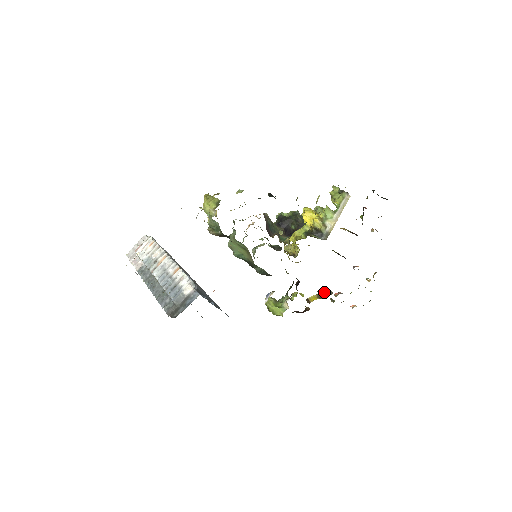
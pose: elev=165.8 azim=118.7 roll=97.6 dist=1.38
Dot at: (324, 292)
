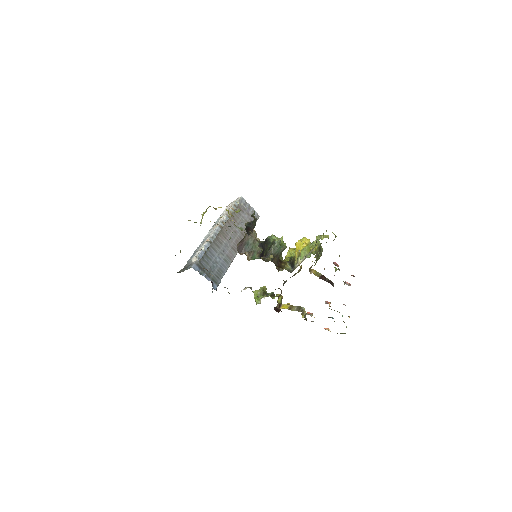
Dot at: (297, 306)
